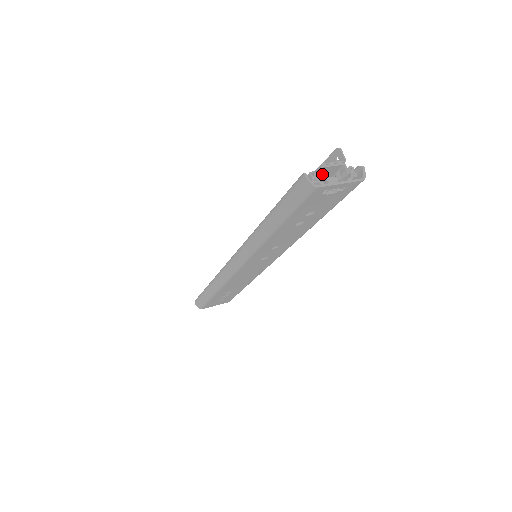
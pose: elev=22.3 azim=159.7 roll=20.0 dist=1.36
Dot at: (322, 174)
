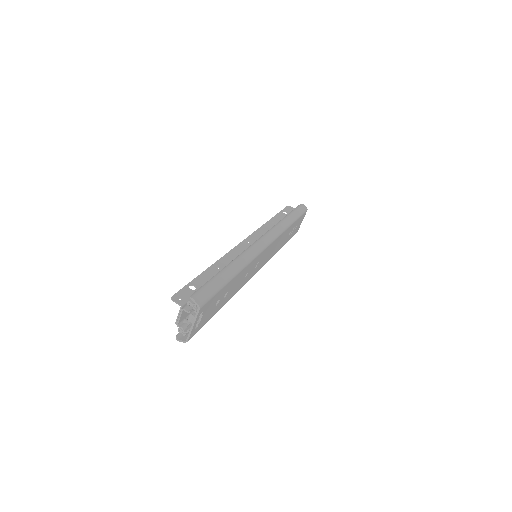
Dot at: (182, 328)
